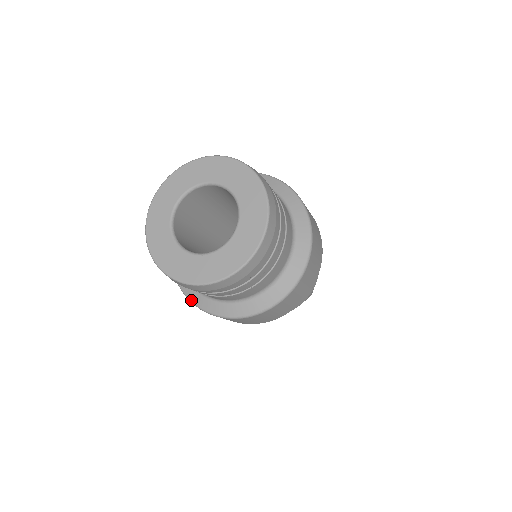
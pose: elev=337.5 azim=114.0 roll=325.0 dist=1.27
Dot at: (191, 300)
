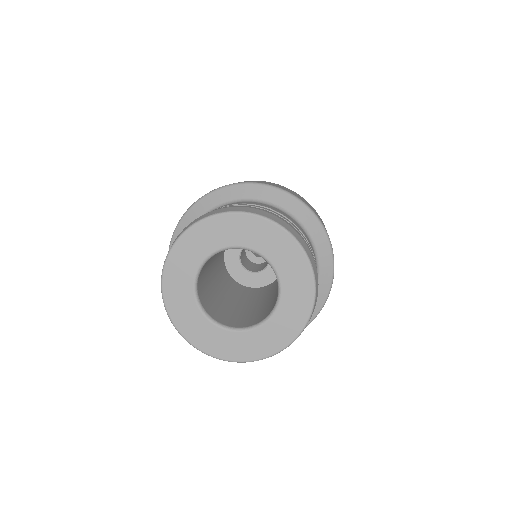
Dot at: occluded
